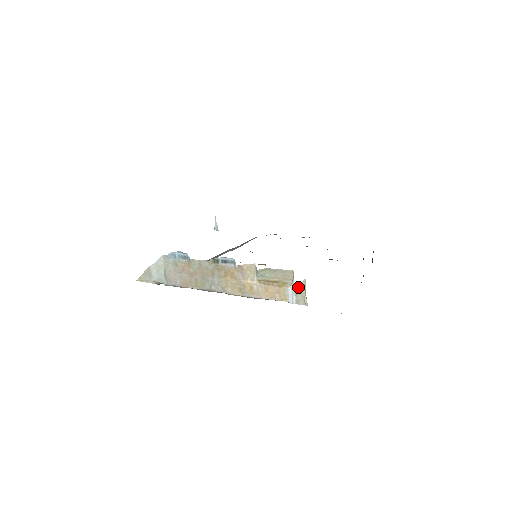
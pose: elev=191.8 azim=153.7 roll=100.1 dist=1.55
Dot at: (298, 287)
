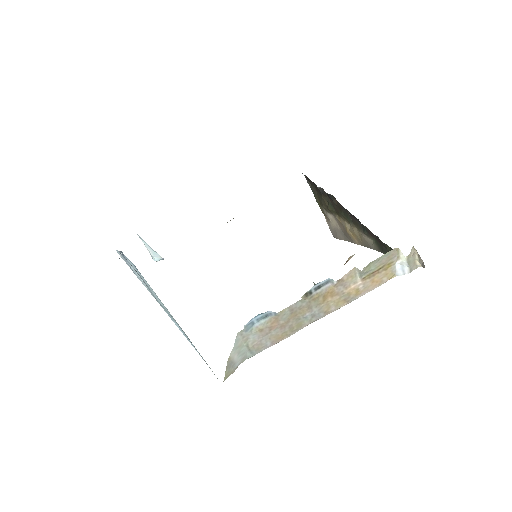
Dot at: (409, 258)
